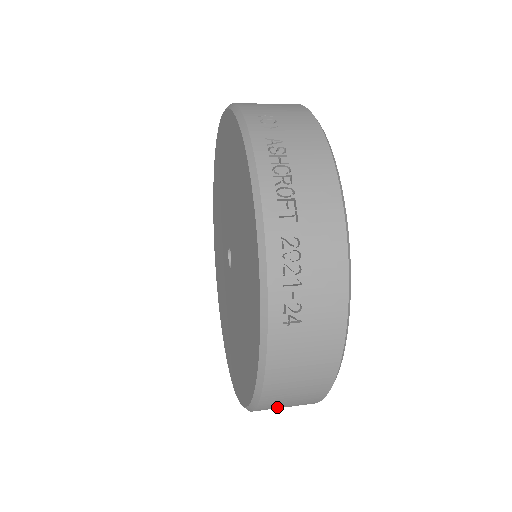
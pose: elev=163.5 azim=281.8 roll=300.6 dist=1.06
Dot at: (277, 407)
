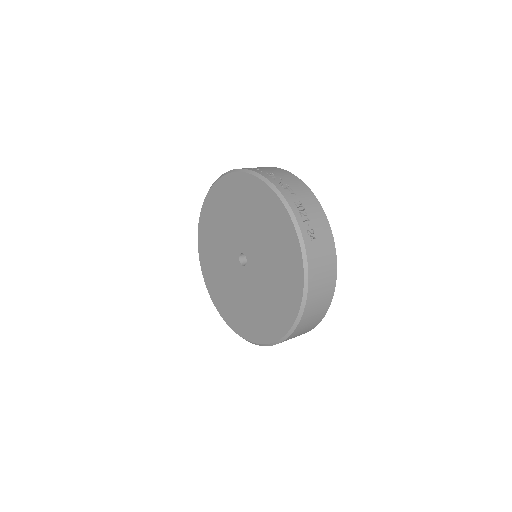
Dot at: (311, 314)
